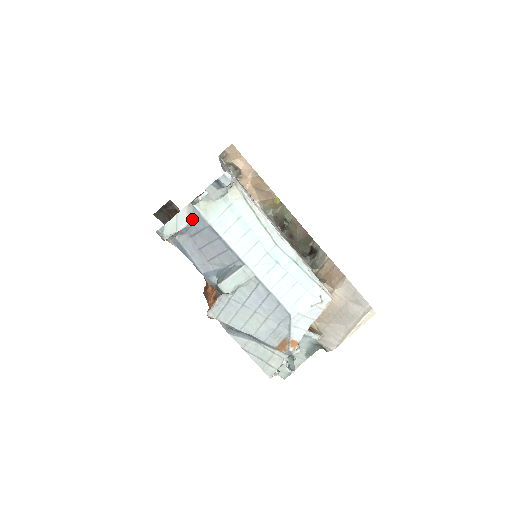
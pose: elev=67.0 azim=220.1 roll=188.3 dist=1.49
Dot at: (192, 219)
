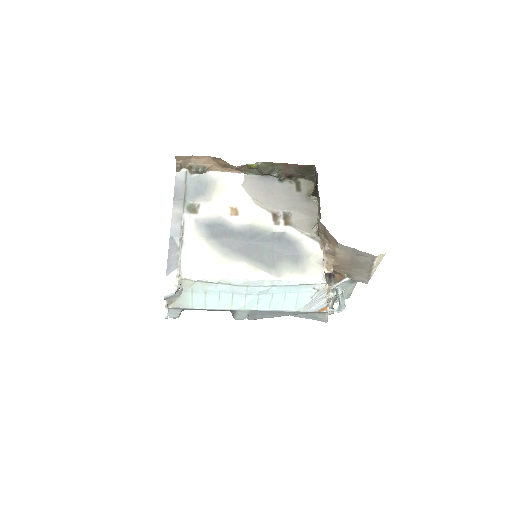
Dot at: occluded
